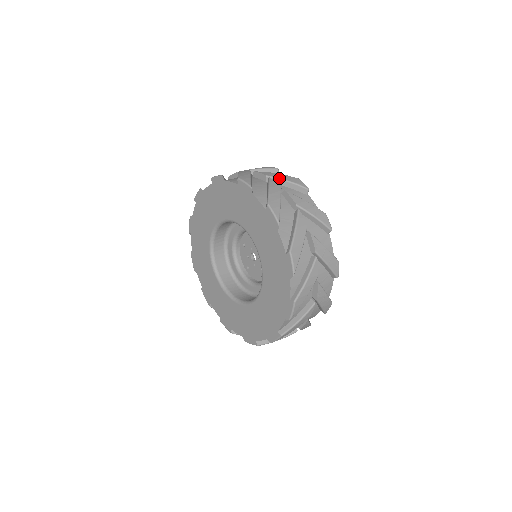
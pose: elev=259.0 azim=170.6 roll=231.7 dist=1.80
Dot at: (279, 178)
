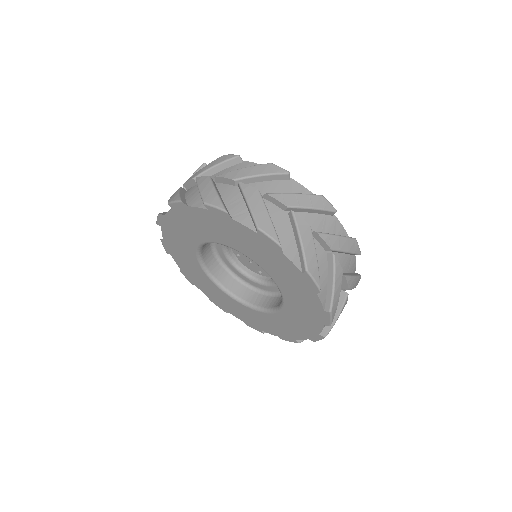
Dot at: (342, 251)
